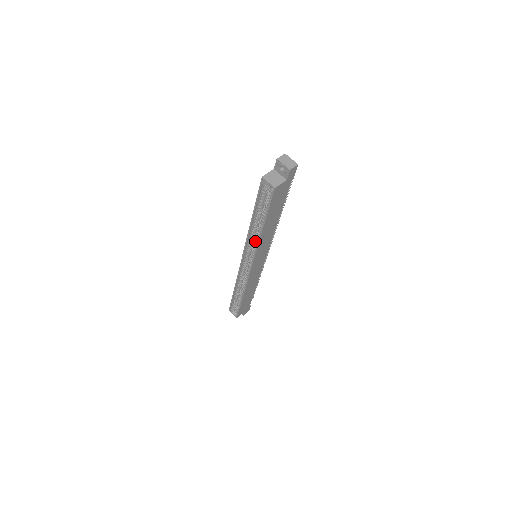
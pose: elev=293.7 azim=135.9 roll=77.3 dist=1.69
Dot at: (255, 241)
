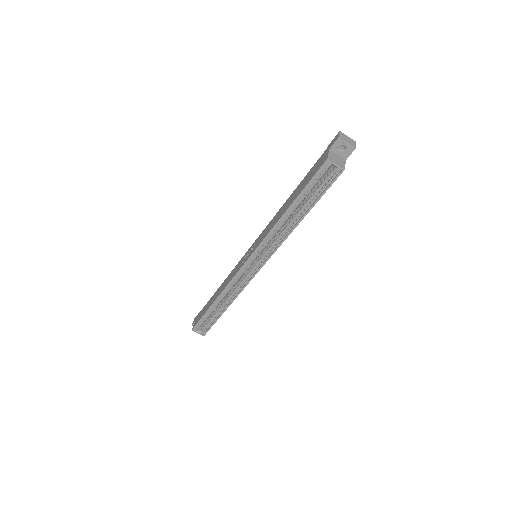
Dot at: (277, 237)
